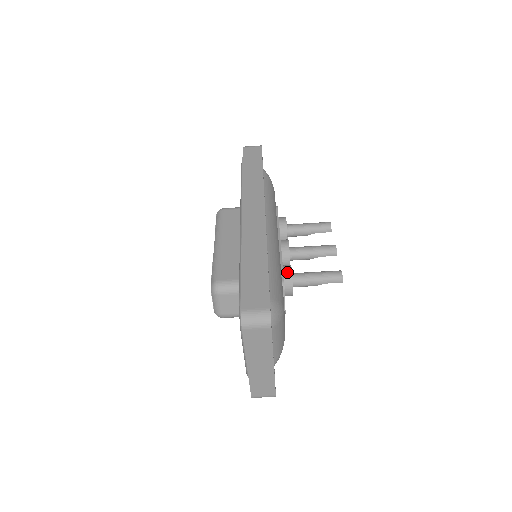
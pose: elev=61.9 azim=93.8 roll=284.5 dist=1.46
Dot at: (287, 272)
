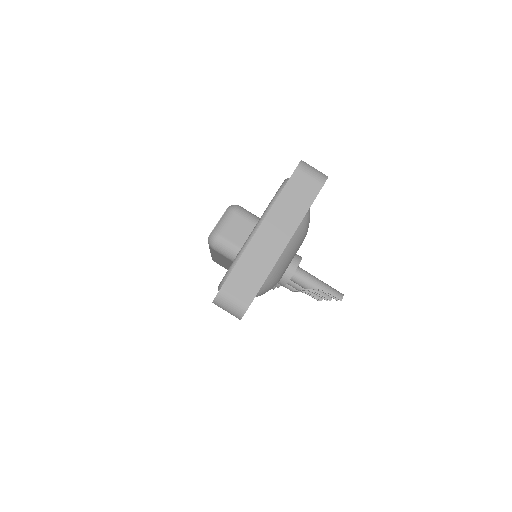
Dot at: occluded
